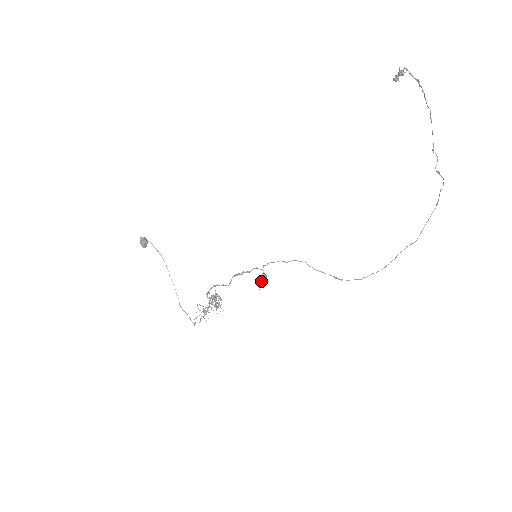
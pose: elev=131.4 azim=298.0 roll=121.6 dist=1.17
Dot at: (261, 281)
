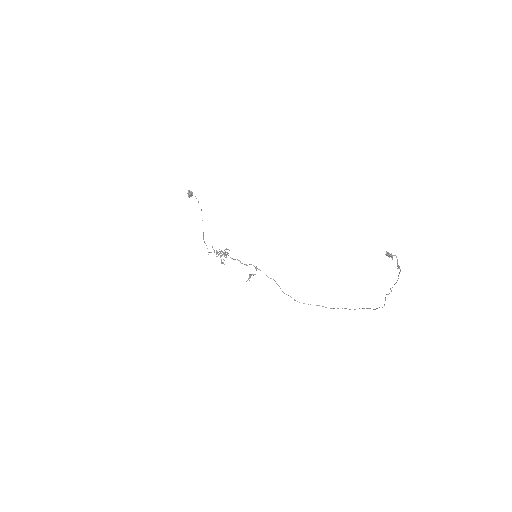
Dot at: (250, 277)
